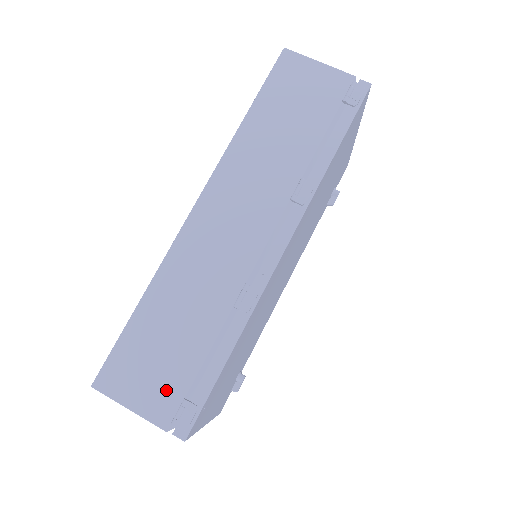
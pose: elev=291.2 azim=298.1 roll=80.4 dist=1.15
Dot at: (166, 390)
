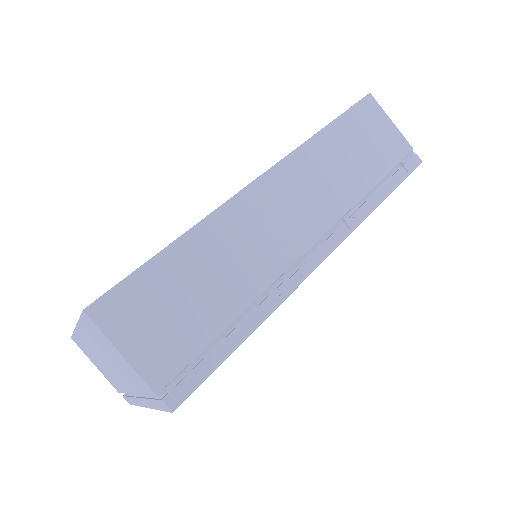
Dot at: (171, 348)
